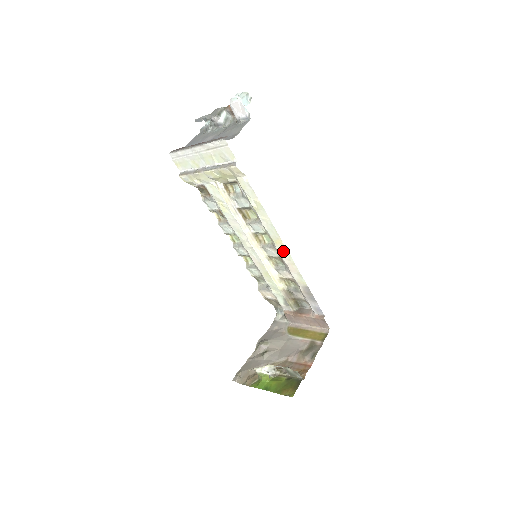
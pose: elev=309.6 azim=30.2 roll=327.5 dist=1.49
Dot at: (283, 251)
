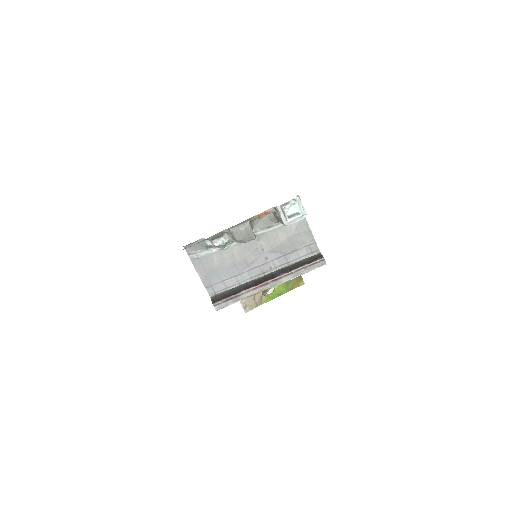
Dot at: occluded
